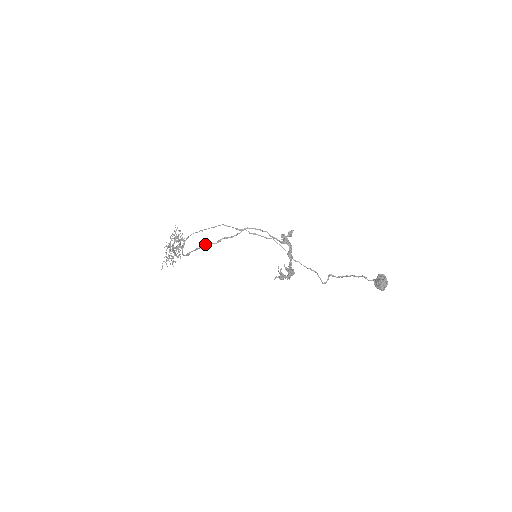
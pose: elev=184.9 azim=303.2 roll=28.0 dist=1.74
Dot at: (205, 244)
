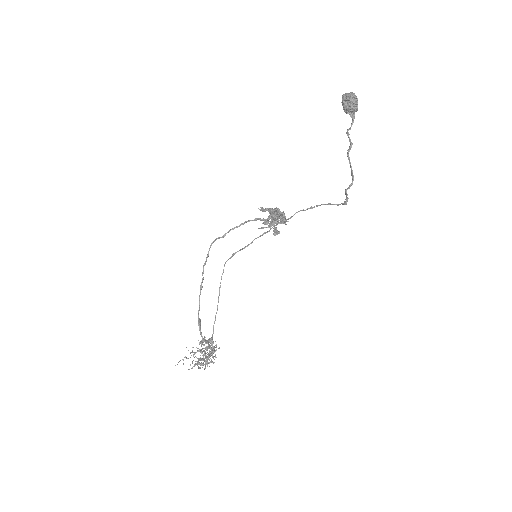
Dot at: (201, 286)
